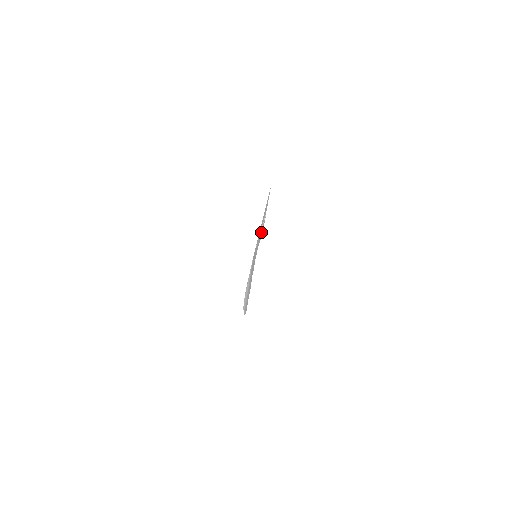
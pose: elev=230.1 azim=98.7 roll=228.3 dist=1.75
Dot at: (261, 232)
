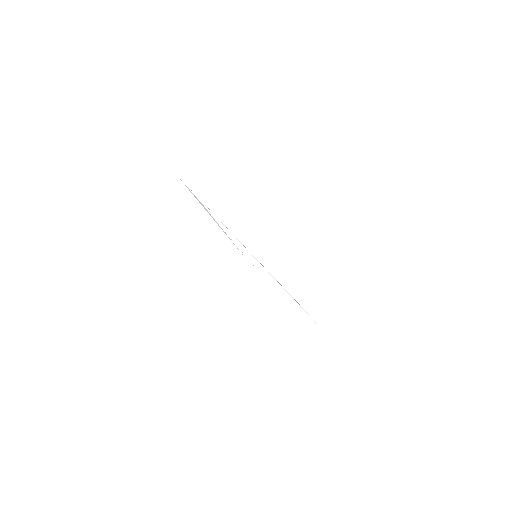
Dot at: occluded
